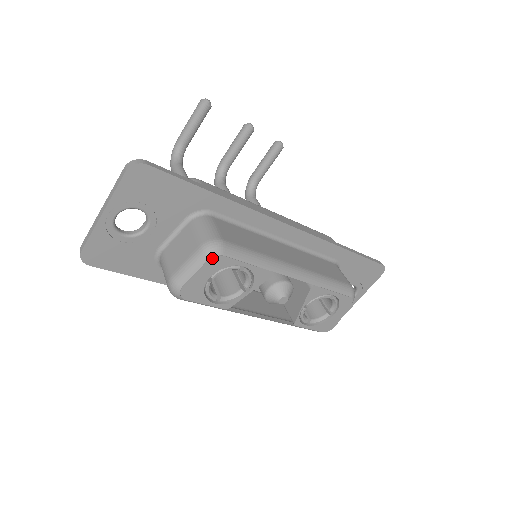
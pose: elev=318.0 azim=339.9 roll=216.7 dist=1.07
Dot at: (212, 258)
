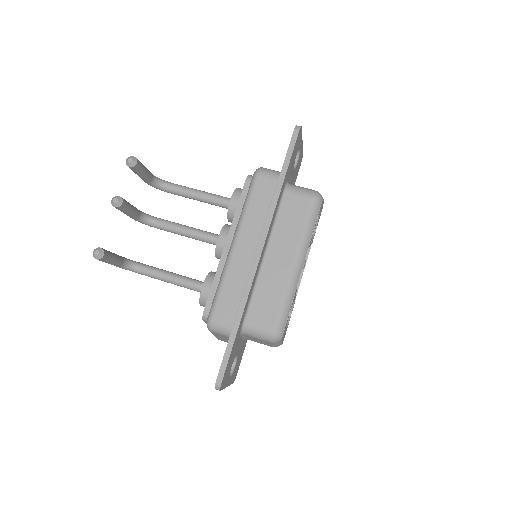
Dot at: occluded
